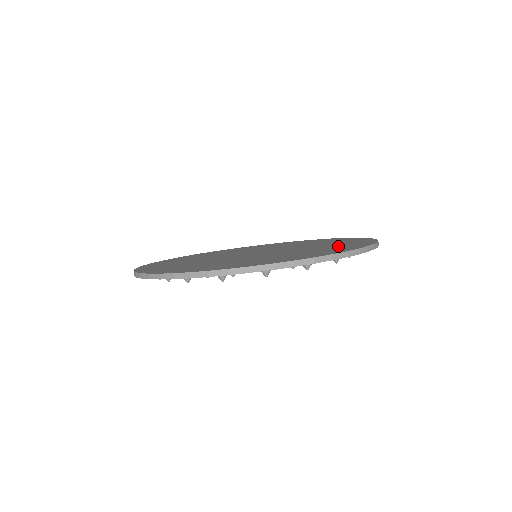
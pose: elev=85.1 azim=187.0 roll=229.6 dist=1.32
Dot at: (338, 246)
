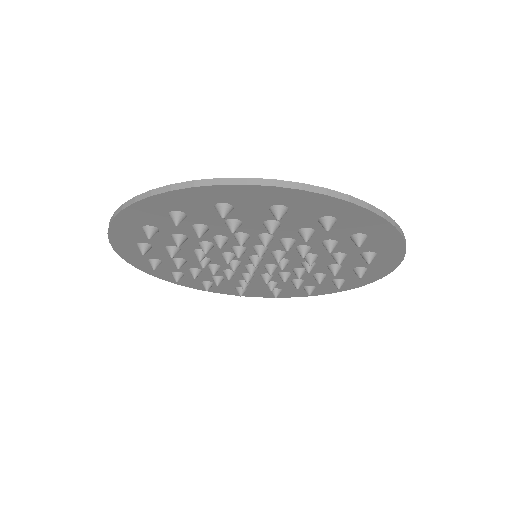
Dot at: occluded
